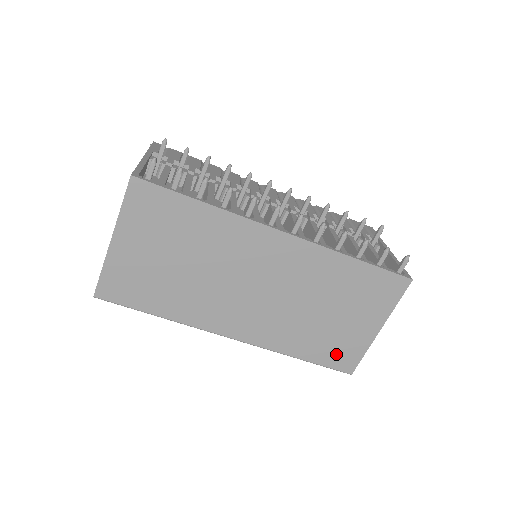
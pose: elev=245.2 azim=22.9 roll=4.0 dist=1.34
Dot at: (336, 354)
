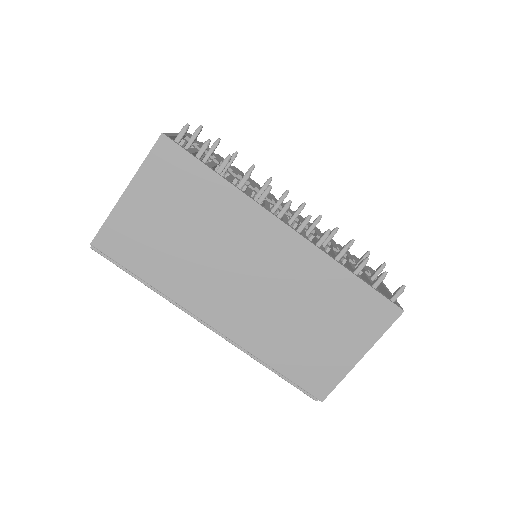
Dot at: (311, 373)
